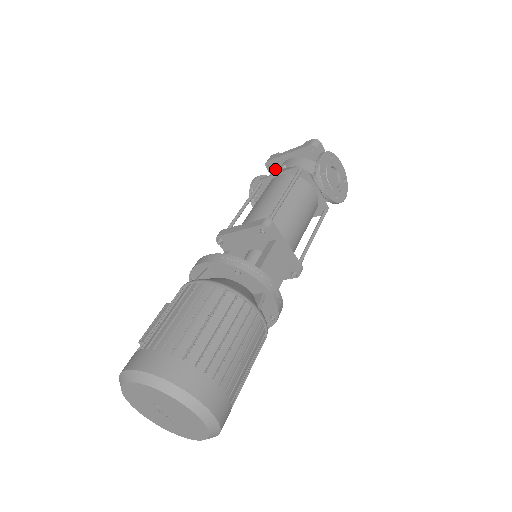
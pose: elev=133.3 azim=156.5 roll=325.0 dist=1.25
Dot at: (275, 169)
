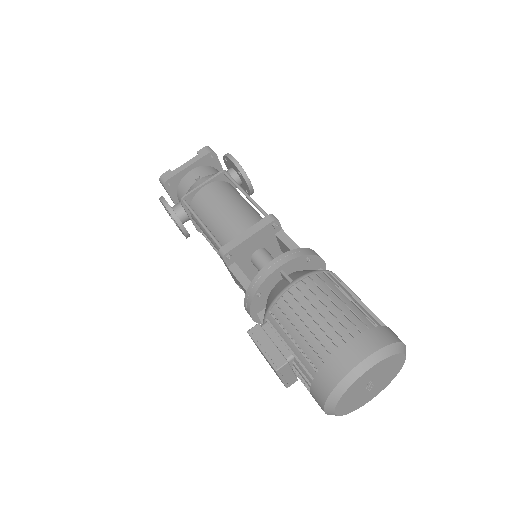
Dot at: (174, 186)
